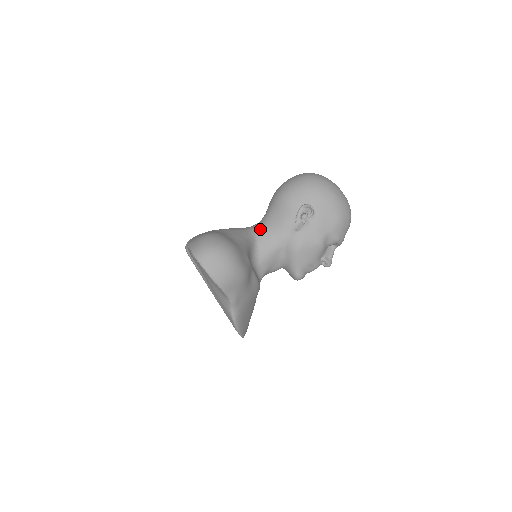
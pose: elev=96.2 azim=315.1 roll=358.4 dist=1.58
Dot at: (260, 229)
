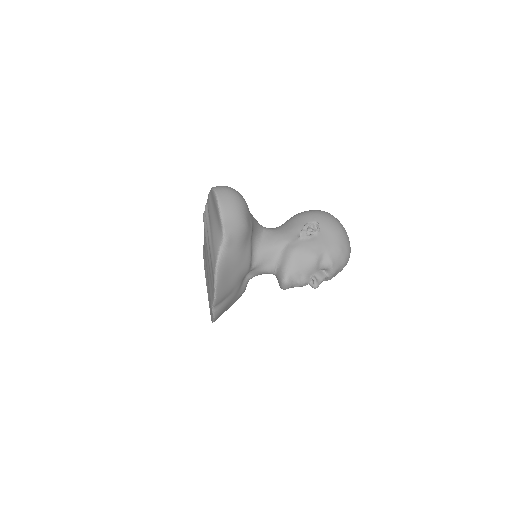
Dot at: (270, 229)
